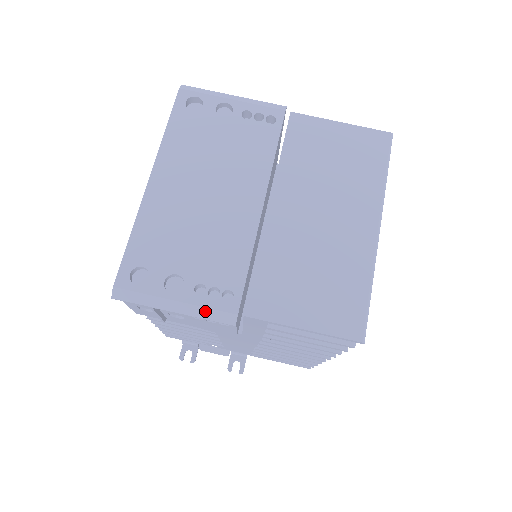
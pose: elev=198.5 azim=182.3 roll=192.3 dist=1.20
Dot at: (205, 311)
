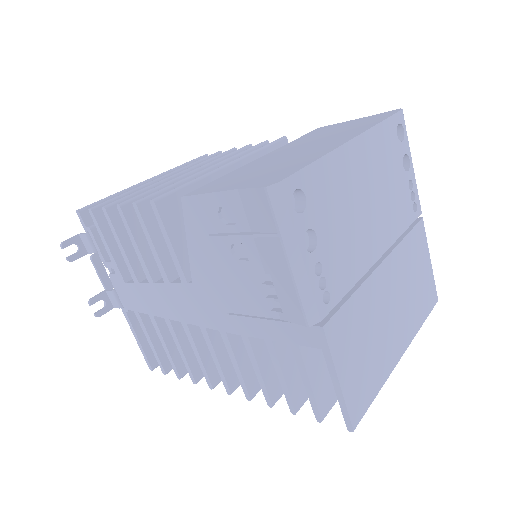
Dot at: (308, 290)
